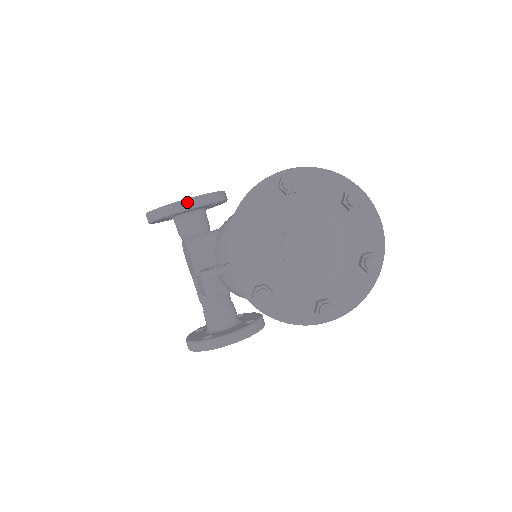
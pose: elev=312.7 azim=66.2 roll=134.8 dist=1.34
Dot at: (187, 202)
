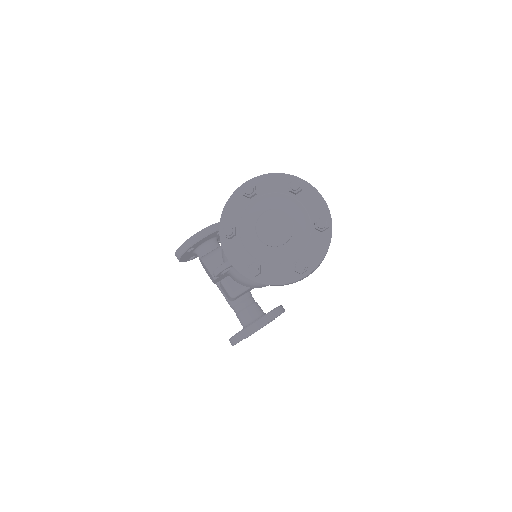
Dot at: (198, 235)
